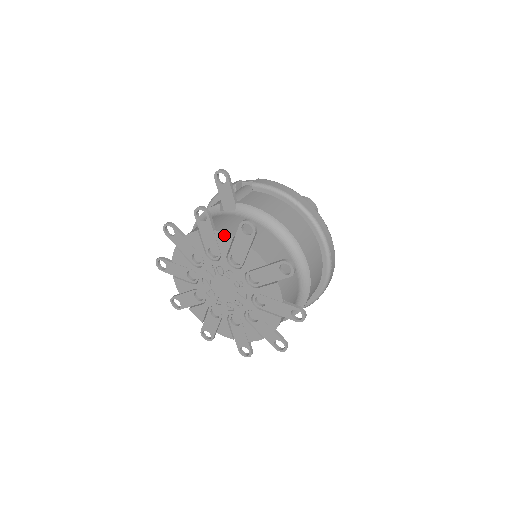
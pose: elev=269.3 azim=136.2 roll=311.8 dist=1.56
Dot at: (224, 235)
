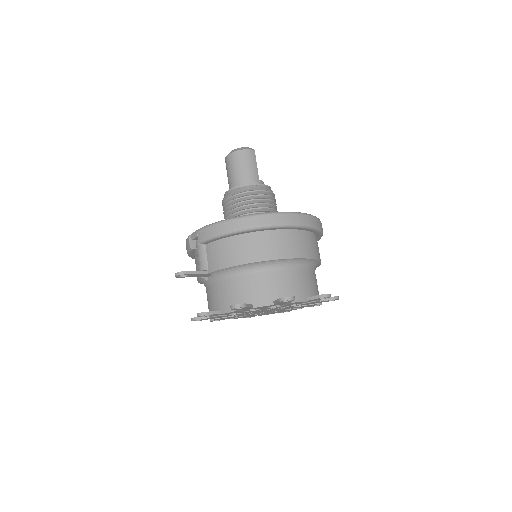
Dot at: occluded
